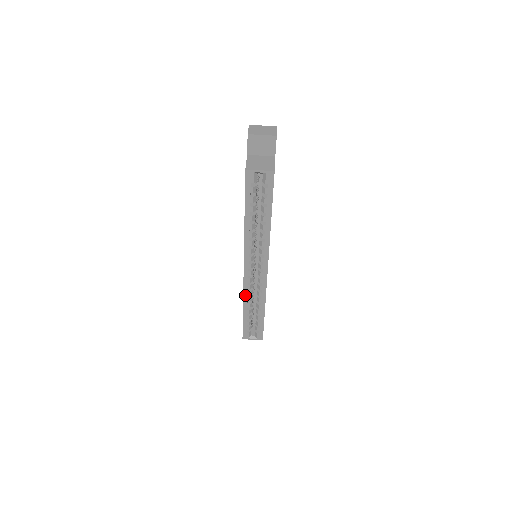
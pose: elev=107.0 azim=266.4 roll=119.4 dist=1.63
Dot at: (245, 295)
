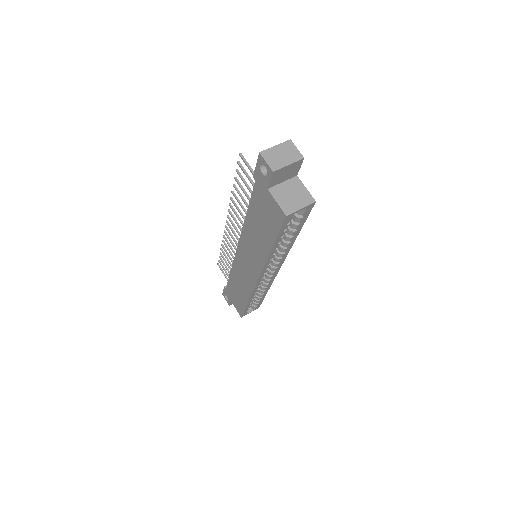
Dot at: (253, 294)
